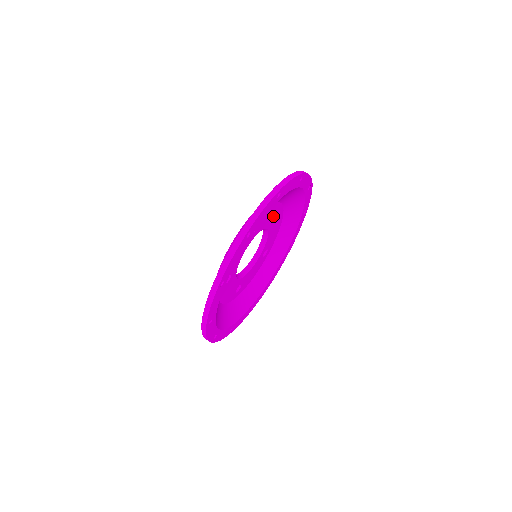
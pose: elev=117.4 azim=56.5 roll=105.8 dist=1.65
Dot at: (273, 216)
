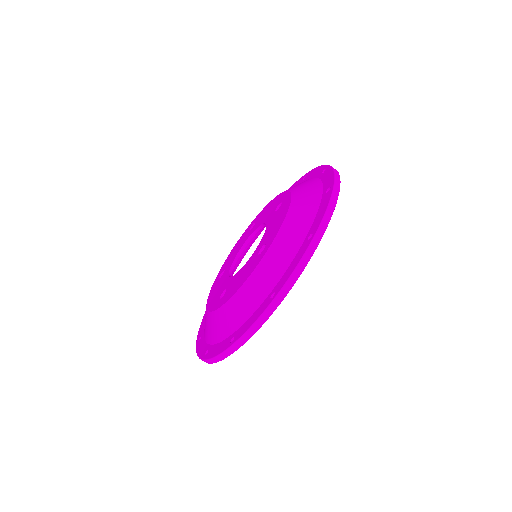
Dot at: occluded
